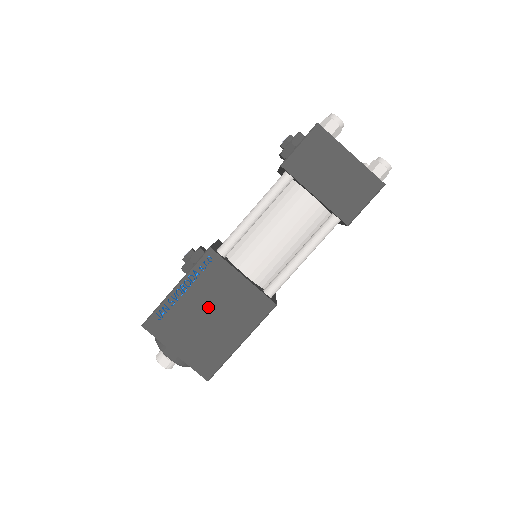
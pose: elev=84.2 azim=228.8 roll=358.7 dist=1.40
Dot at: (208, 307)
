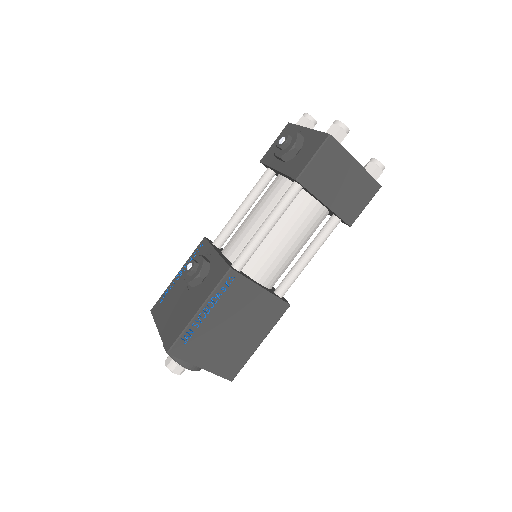
Dot at: (231, 321)
